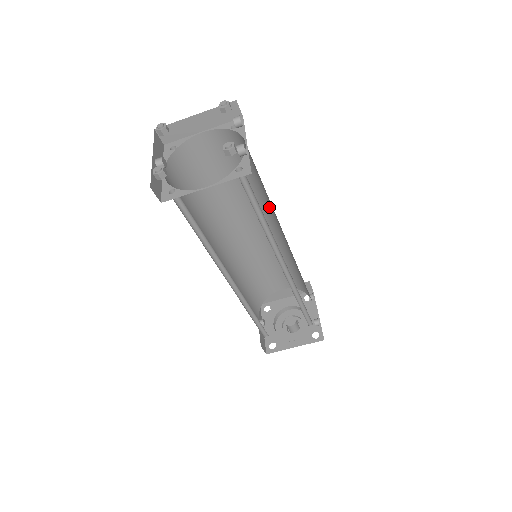
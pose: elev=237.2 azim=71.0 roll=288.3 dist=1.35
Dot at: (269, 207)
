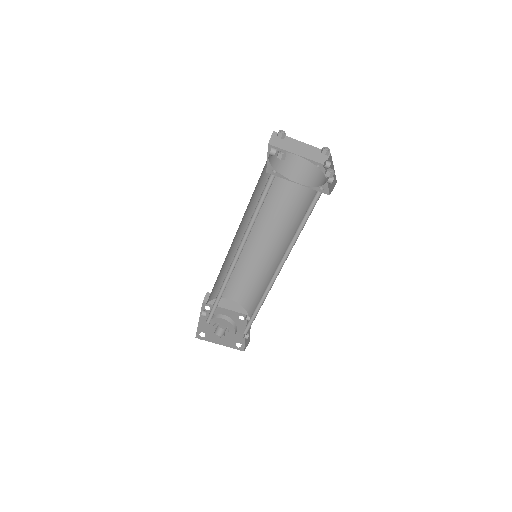
Dot at: (289, 230)
